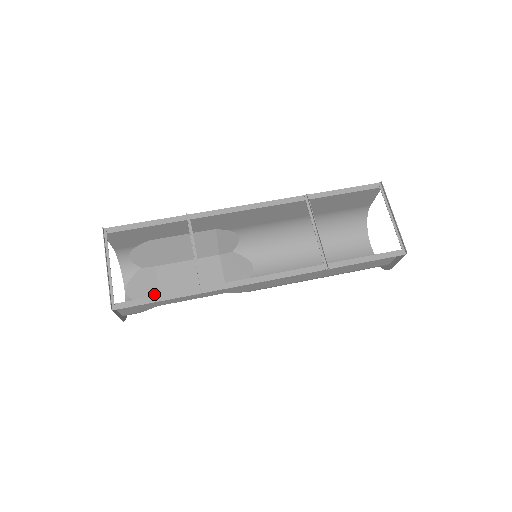
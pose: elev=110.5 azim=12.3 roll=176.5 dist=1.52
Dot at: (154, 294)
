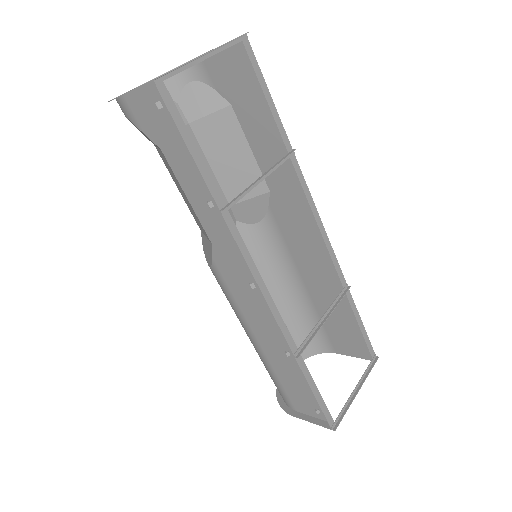
Dot at: occluded
